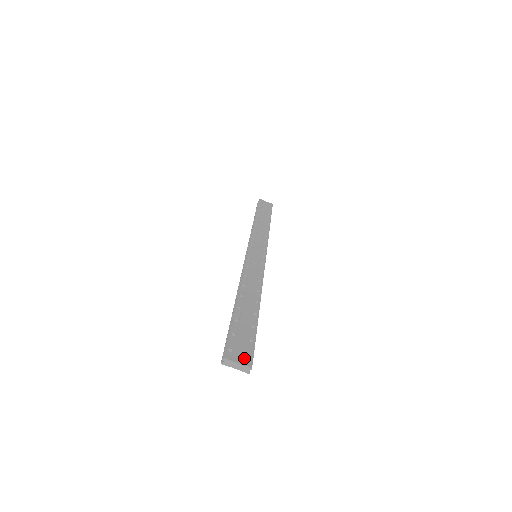
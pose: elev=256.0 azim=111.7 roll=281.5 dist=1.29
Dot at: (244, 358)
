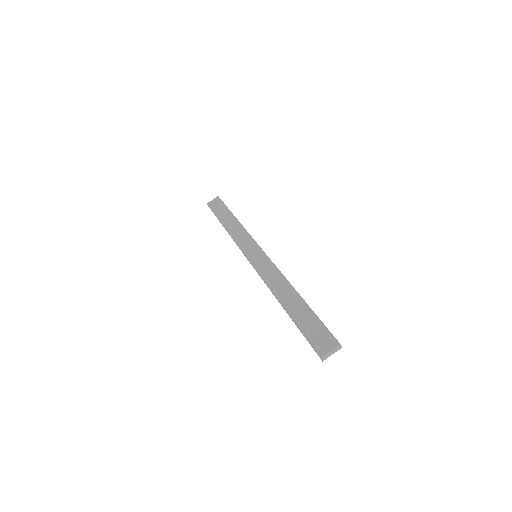
Dot at: (330, 343)
